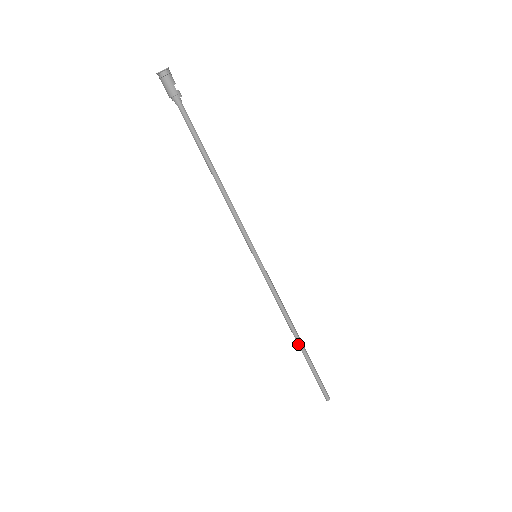
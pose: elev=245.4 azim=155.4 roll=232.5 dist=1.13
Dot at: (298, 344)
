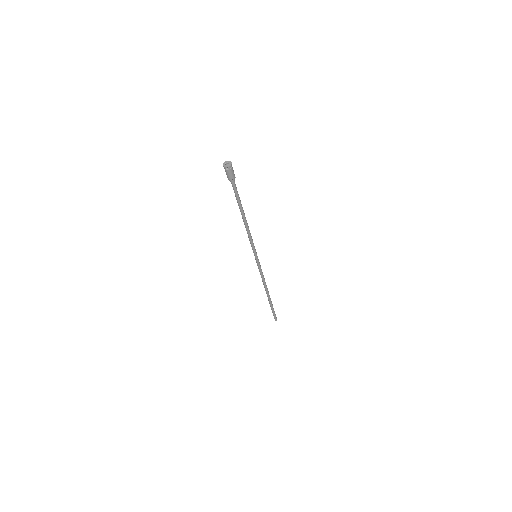
Dot at: (268, 297)
